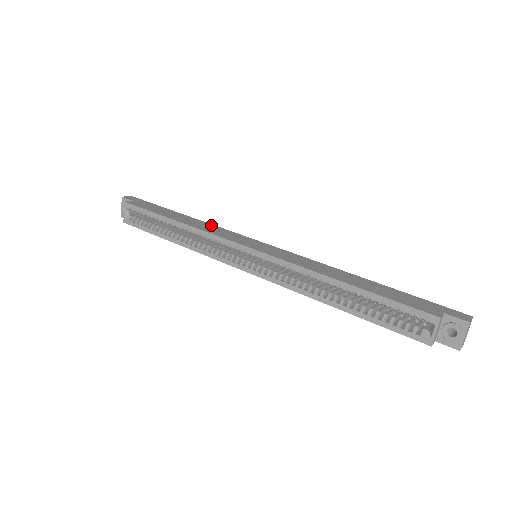
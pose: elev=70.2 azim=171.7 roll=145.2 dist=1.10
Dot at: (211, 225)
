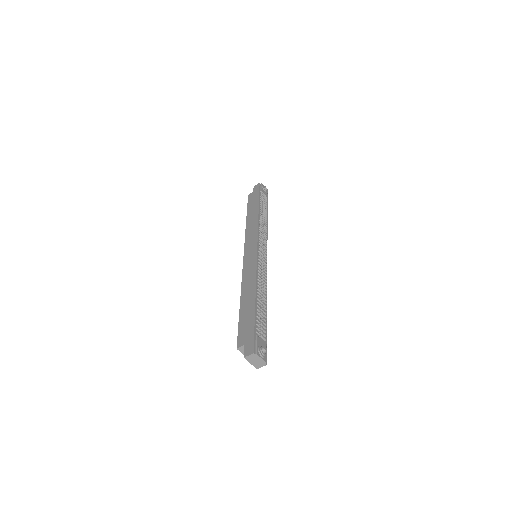
Dot at: (256, 223)
